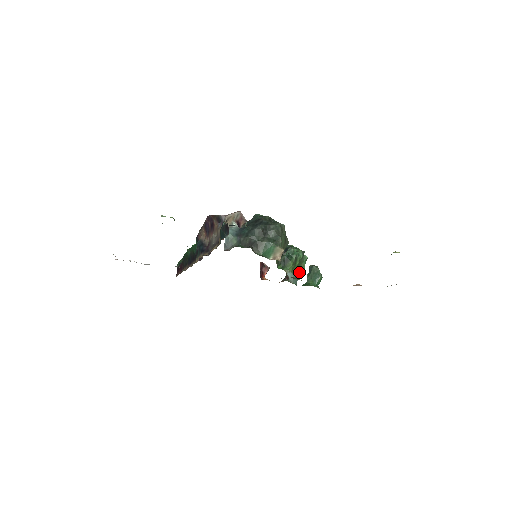
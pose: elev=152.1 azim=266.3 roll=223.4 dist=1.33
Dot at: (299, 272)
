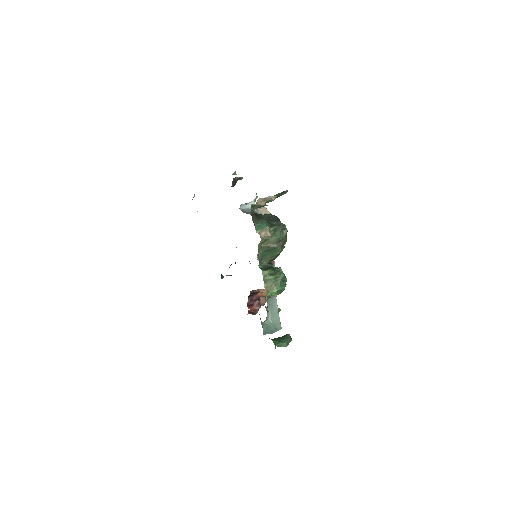
Dot at: (269, 290)
